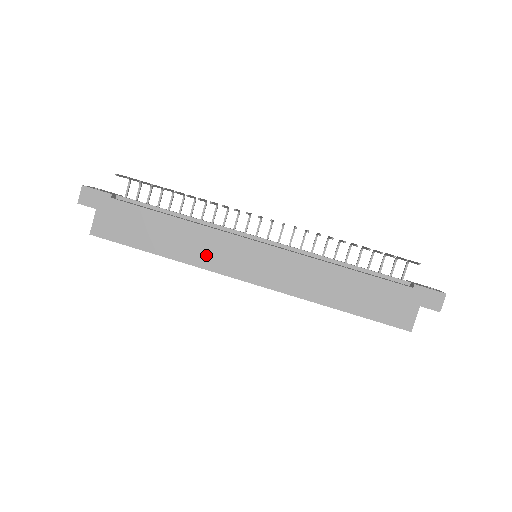
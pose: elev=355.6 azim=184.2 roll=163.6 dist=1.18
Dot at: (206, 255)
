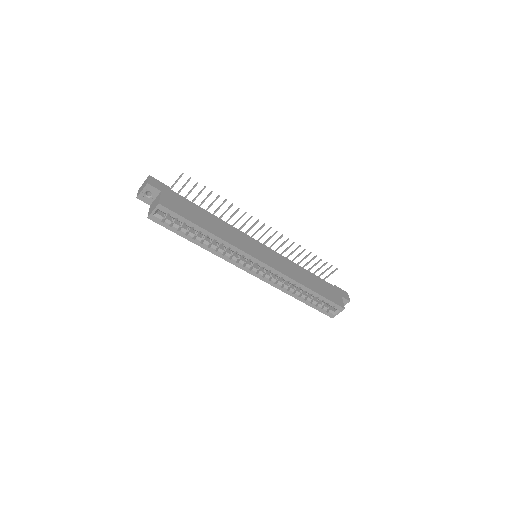
Dot at: (236, 241)
